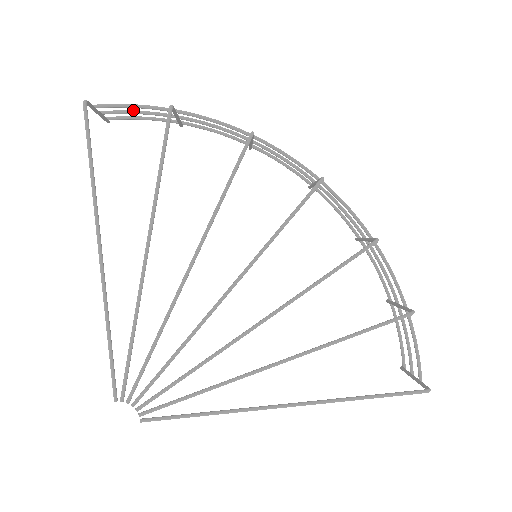
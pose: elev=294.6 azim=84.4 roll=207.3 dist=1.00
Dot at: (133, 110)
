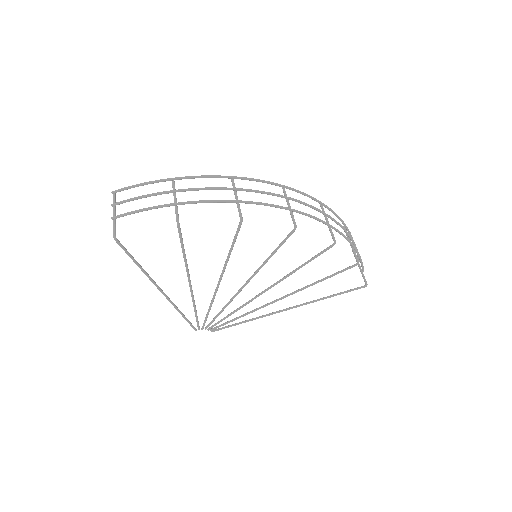
Dot at: (137, 197)
